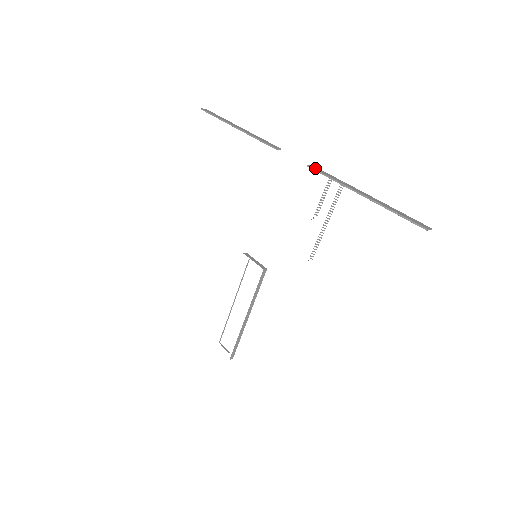
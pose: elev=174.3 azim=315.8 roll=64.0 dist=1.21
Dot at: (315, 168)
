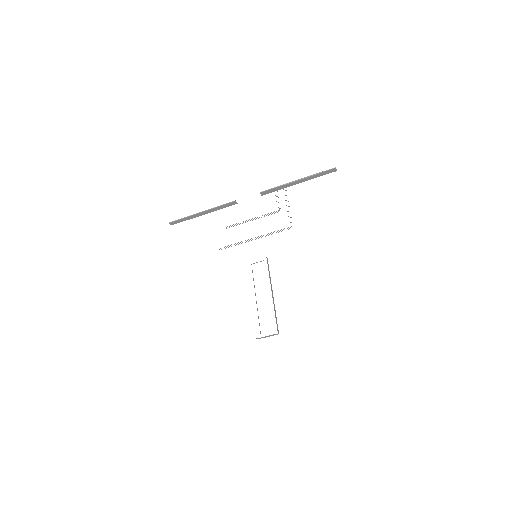
Dot at: (265, 192)
